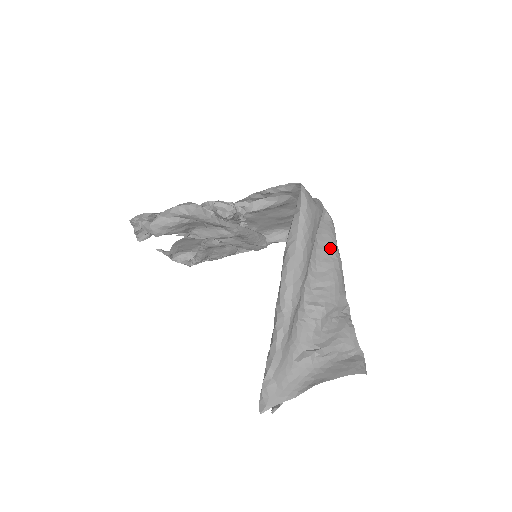
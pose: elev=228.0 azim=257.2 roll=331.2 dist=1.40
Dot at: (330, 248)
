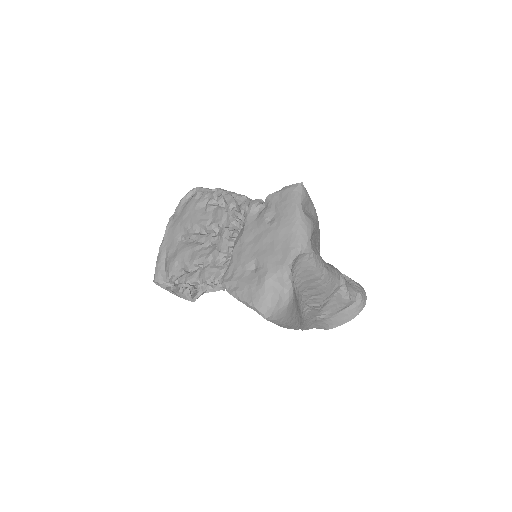
Dot at: (313, 277)
